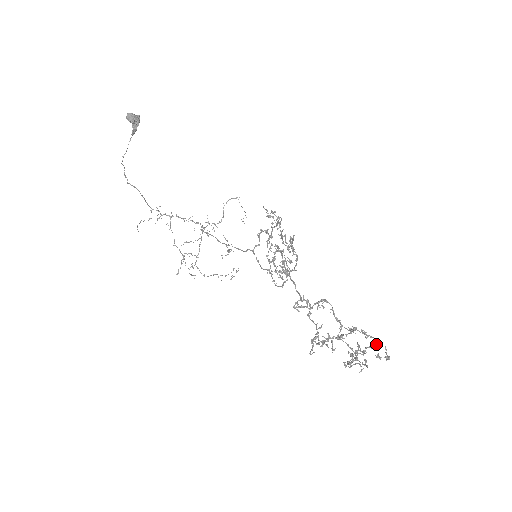
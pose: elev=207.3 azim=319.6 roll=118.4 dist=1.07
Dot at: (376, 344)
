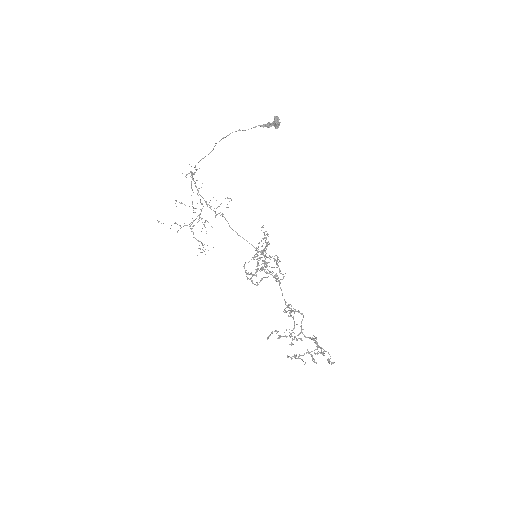
Dot at: occluded
